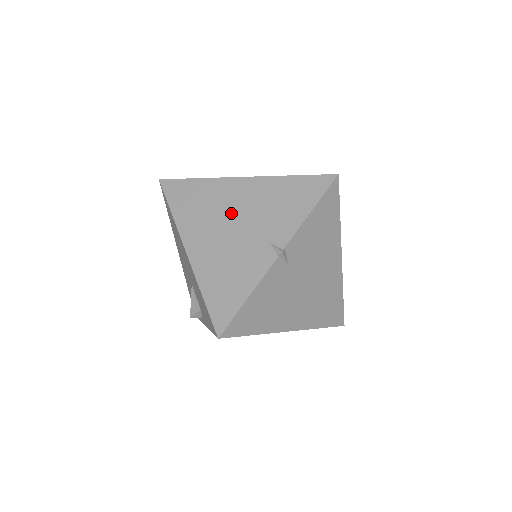
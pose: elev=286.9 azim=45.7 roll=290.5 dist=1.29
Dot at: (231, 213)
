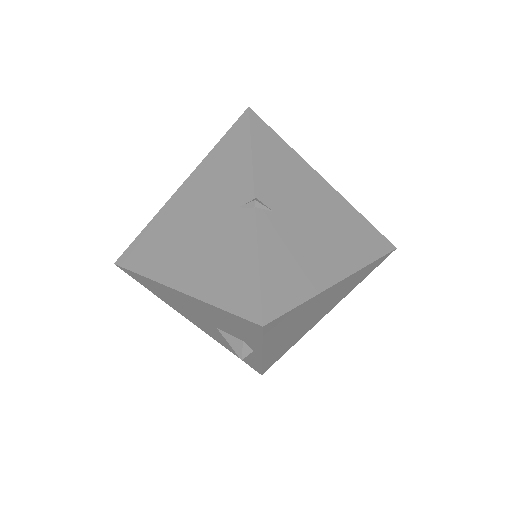
Dot at: (189, 223)
